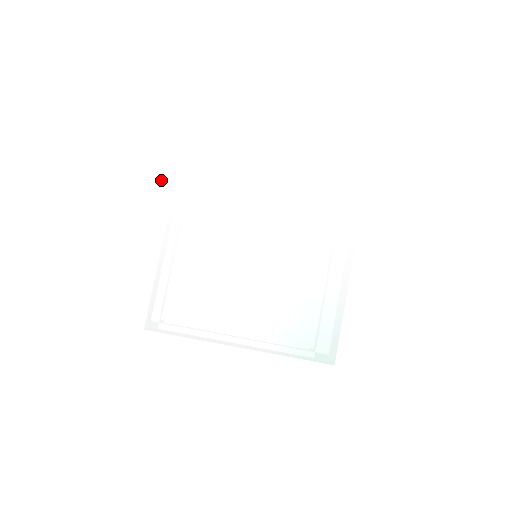
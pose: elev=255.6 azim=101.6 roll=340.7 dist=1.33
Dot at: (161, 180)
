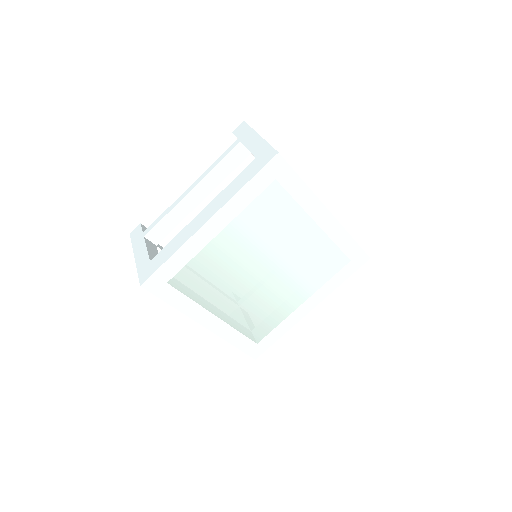
Dot at: (243, 196)
